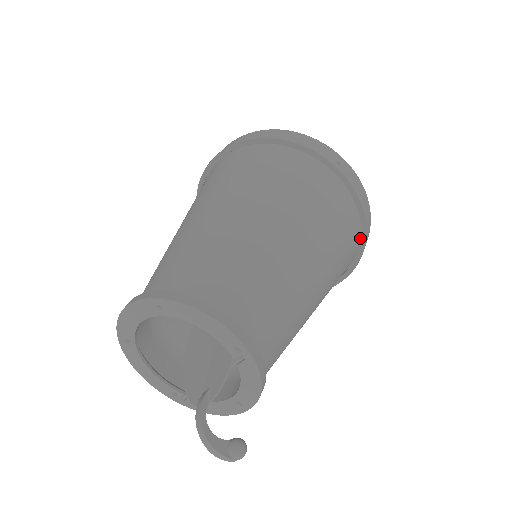
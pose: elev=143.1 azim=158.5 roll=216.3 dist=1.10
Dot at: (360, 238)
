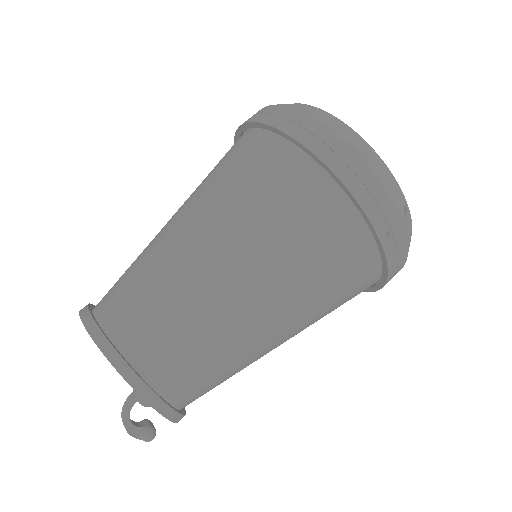
Dot at: occluded
